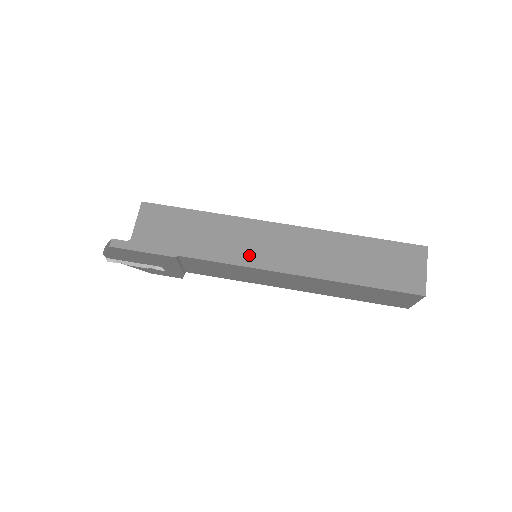
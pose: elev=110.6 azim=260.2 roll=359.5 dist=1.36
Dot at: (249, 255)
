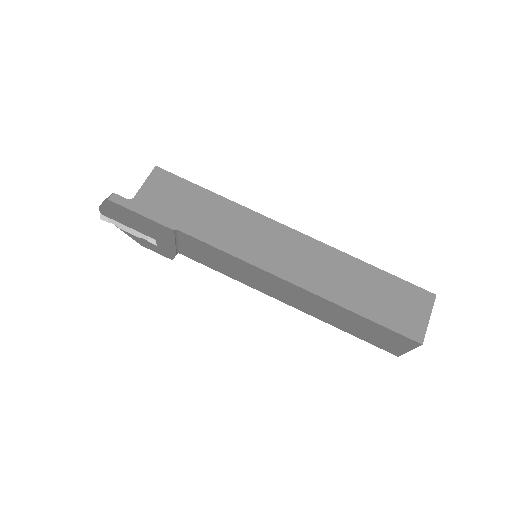
Dot at: (250, 250)
